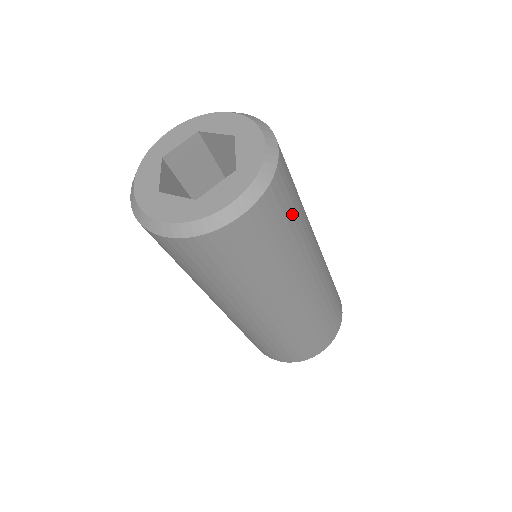
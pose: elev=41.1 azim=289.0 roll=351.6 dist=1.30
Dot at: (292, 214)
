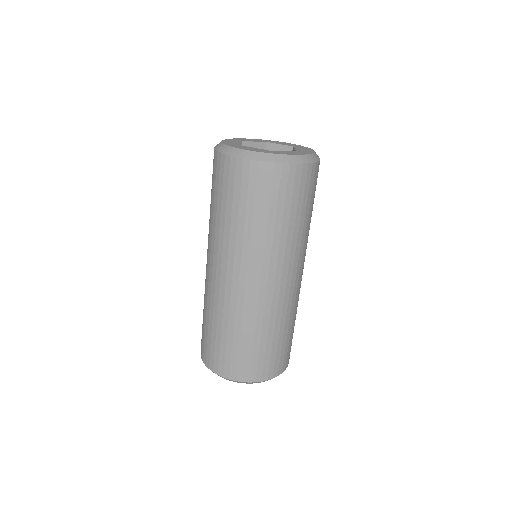
Dot at: (312, 203)
